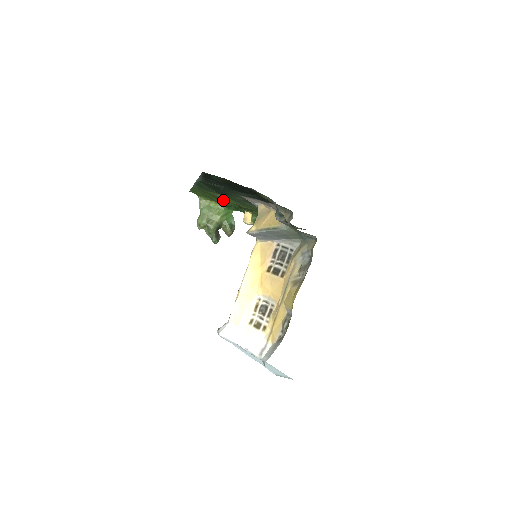
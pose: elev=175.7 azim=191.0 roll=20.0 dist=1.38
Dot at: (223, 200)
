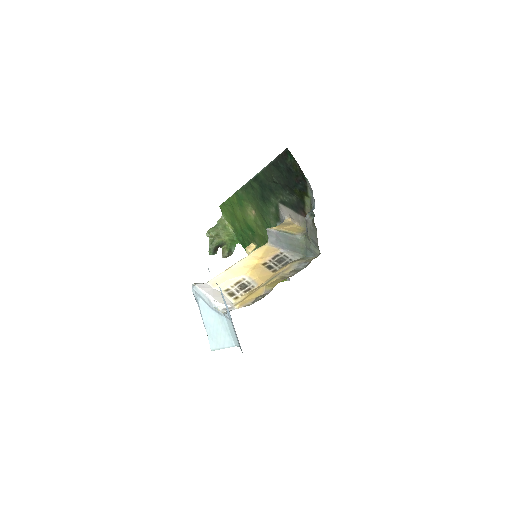
Dot at: (246, 219)
